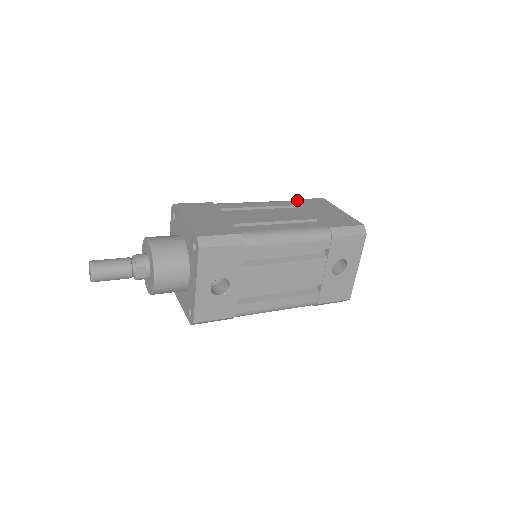
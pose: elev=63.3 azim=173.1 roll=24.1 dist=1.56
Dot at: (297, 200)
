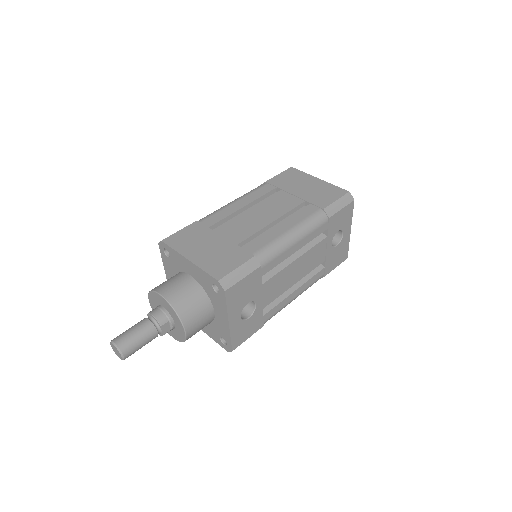
Dot at: (271, 181)
